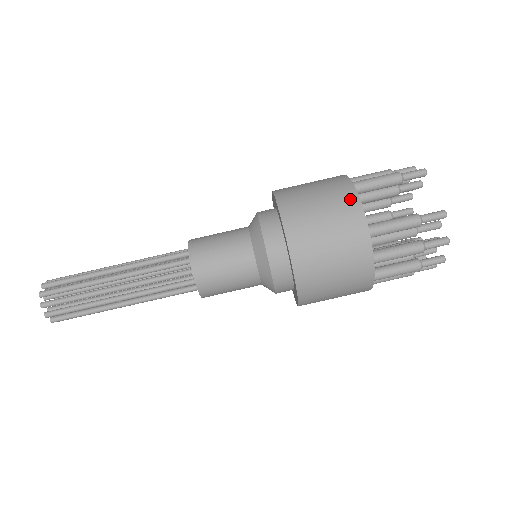
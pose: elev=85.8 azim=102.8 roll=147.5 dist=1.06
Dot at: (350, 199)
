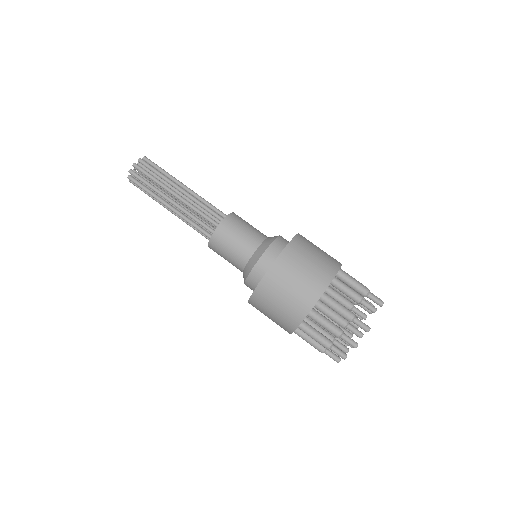
Dot at: (330, 271)
